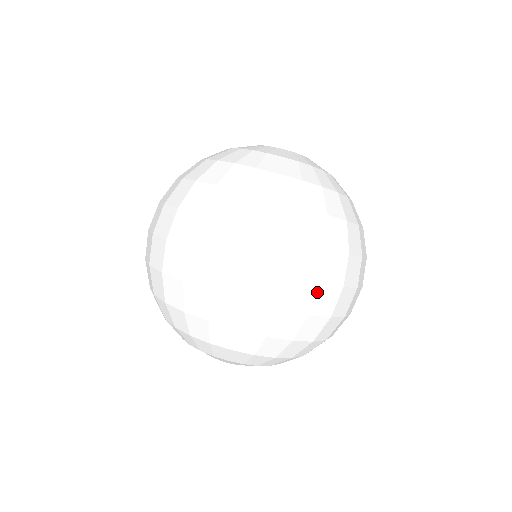
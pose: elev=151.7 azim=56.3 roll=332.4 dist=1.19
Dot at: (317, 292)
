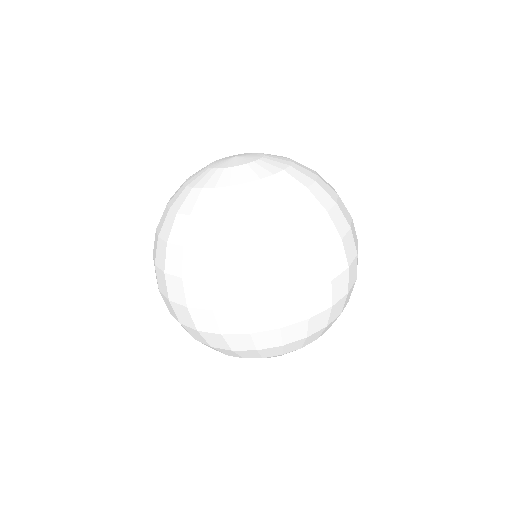
Dot at: (307, 300)
